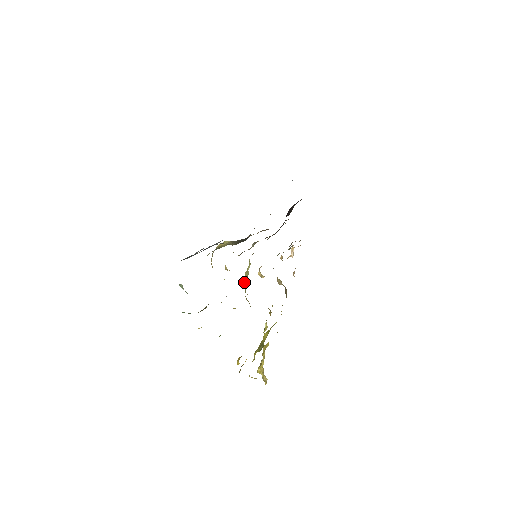
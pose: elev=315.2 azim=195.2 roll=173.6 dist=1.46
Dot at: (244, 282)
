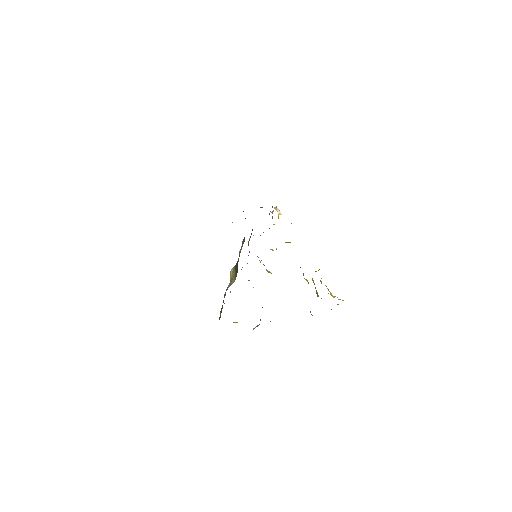
Dot at: occluded
